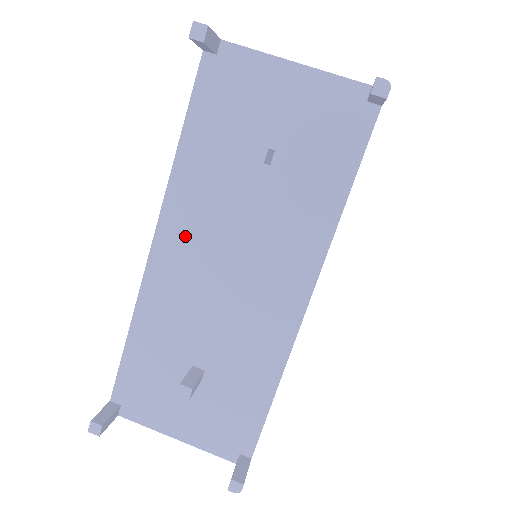
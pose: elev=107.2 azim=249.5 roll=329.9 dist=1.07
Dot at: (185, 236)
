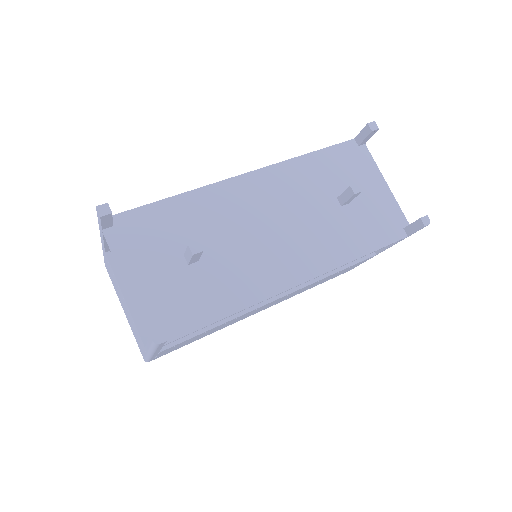
Dot at: (267, 189)
